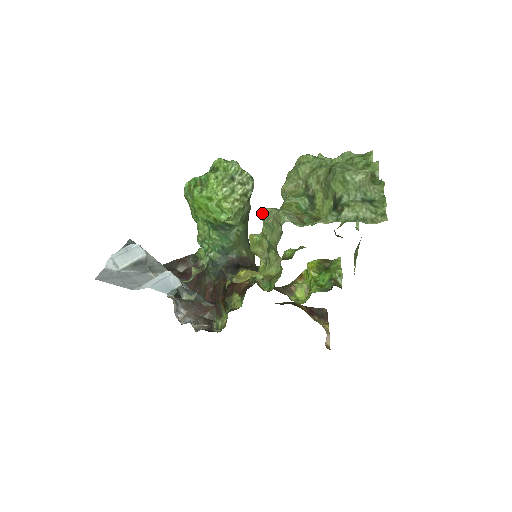
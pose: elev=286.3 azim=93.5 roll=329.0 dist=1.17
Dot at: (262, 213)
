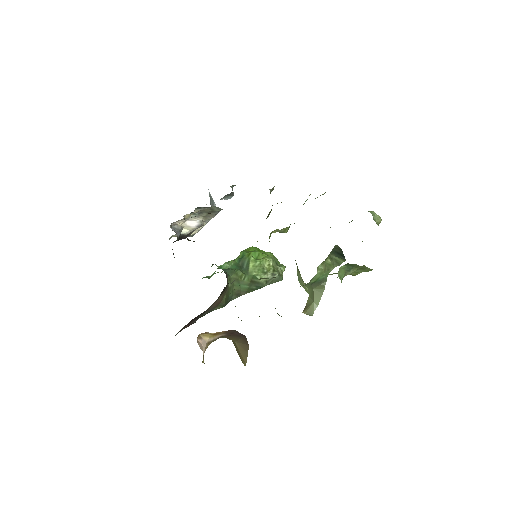
Dot at: occluded
